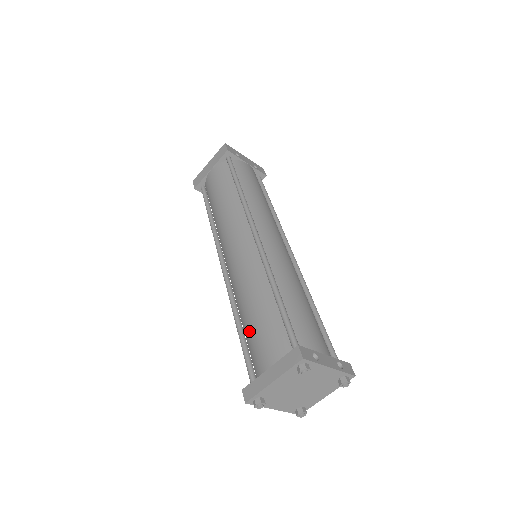
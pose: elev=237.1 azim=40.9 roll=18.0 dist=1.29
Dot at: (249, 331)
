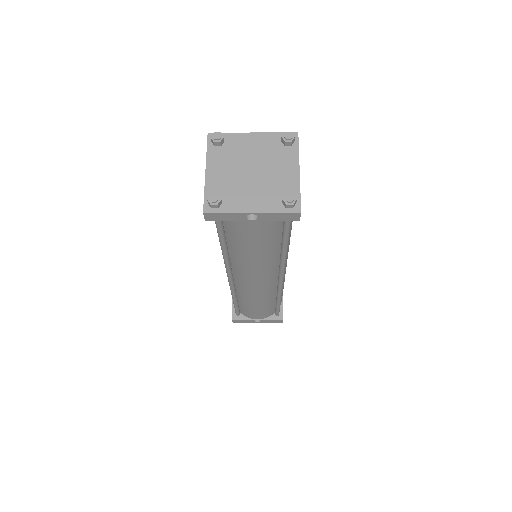
Dot at: occluded
